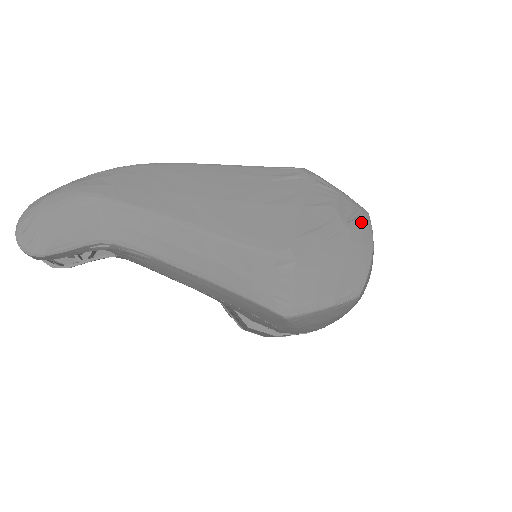
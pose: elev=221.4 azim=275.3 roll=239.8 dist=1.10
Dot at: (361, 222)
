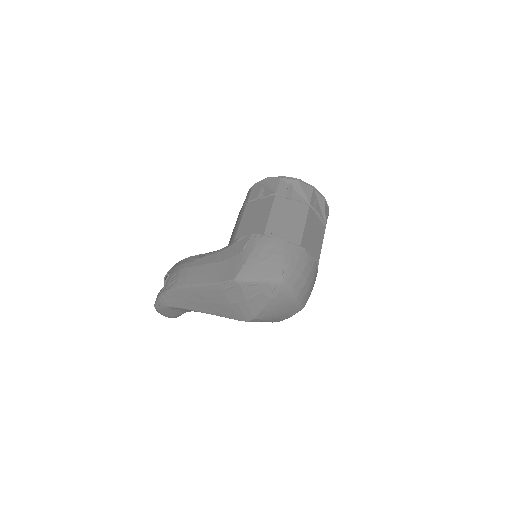
Dot at: (280, 291)
